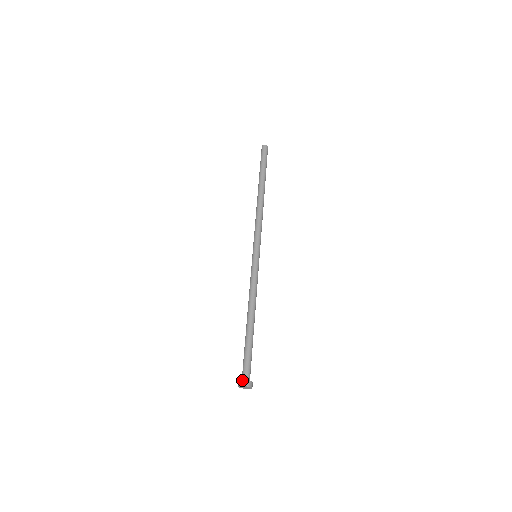
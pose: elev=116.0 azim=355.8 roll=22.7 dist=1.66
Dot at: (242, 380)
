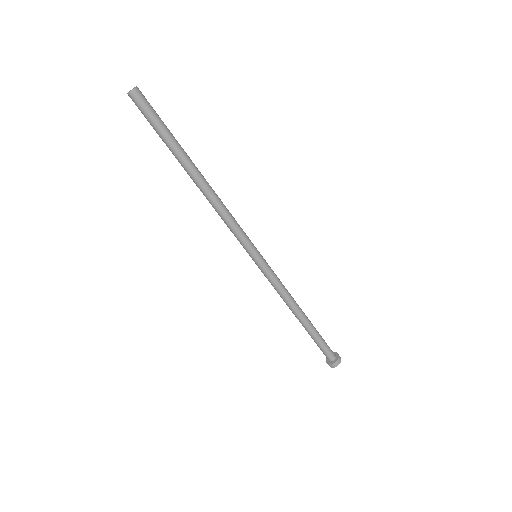
Dot at: (333, 364)
